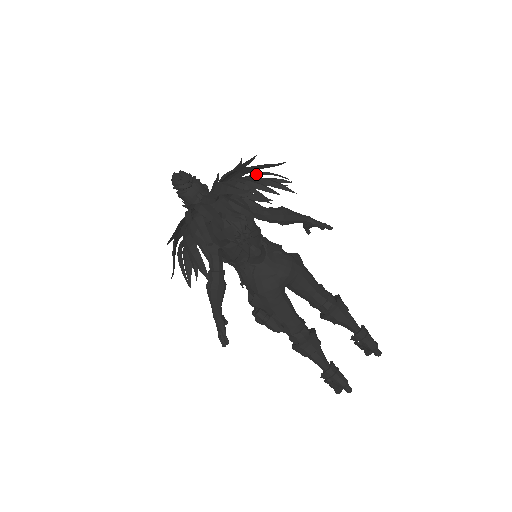
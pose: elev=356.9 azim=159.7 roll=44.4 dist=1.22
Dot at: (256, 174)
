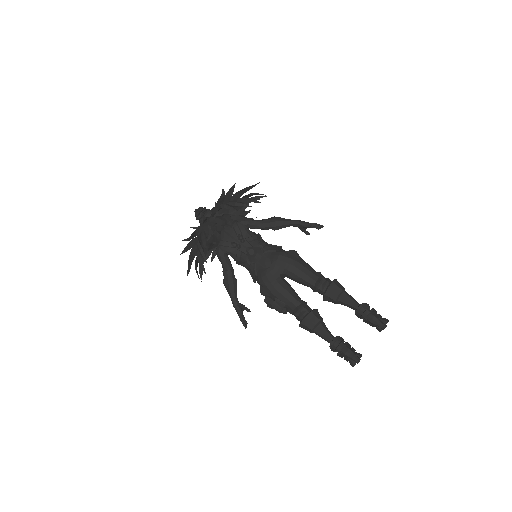
Dot at: (242, 197)
